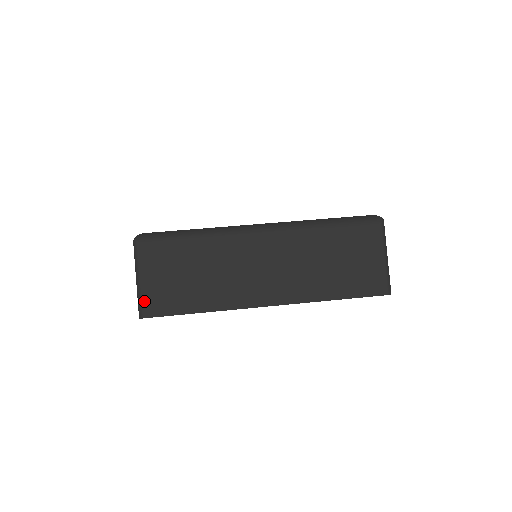
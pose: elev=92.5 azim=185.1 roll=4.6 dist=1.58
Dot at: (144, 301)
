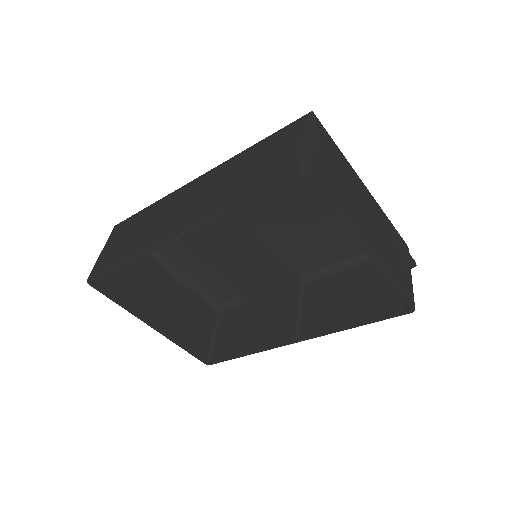
Dot at: (95, 266)
